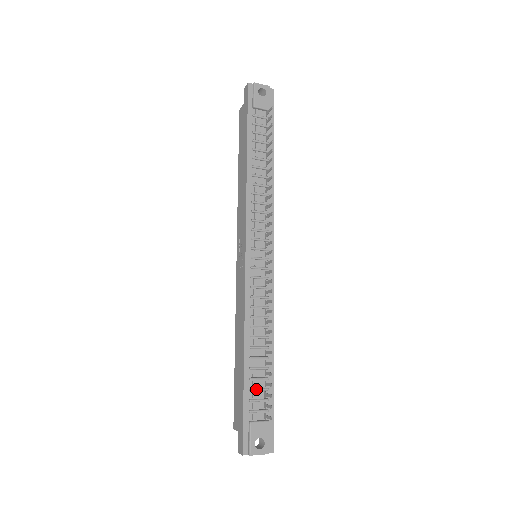
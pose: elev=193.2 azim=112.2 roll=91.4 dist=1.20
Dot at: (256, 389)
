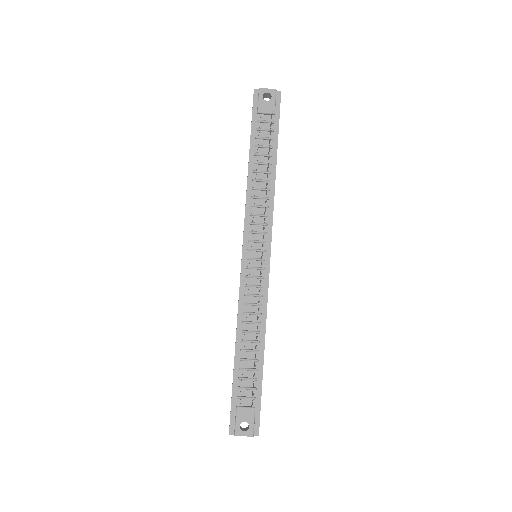
Dot at: (244, 378)
